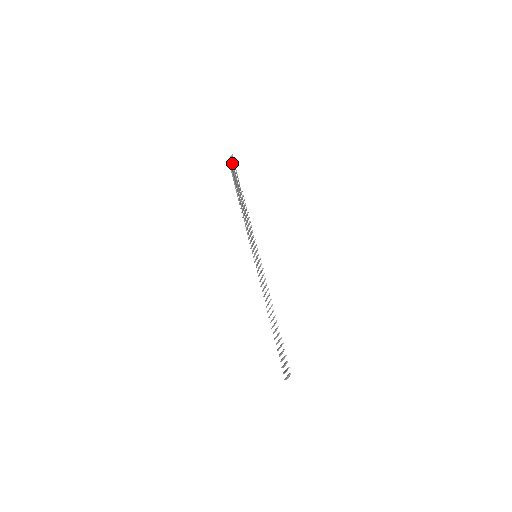
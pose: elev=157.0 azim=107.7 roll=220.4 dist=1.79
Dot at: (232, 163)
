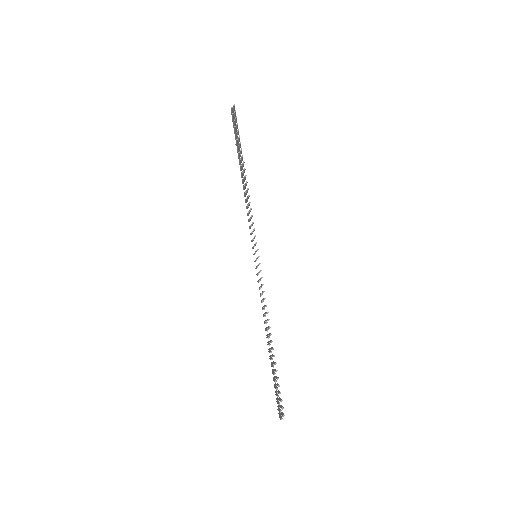
Dot at: (234, 115)
